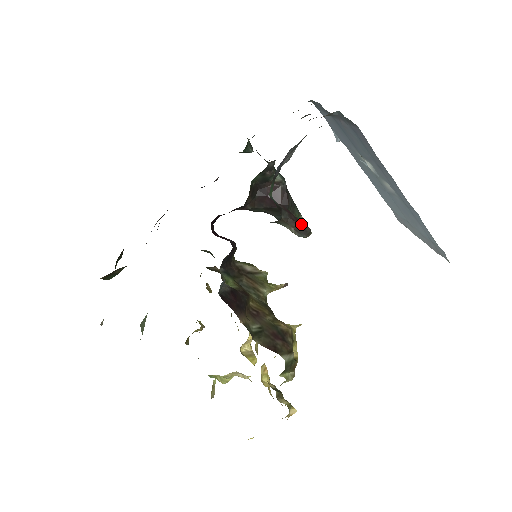
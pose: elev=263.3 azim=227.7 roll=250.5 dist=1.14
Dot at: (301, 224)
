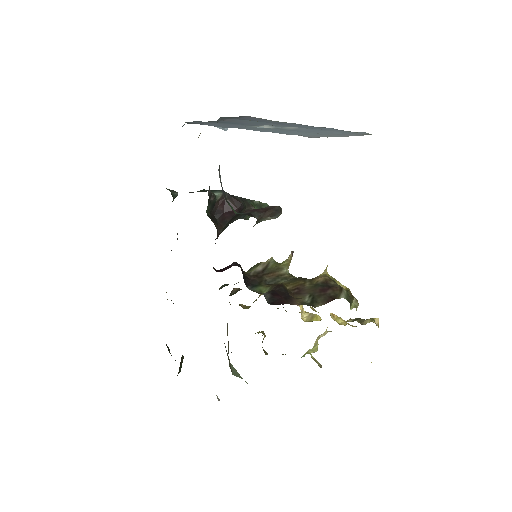
Dot at: (270, 209)
